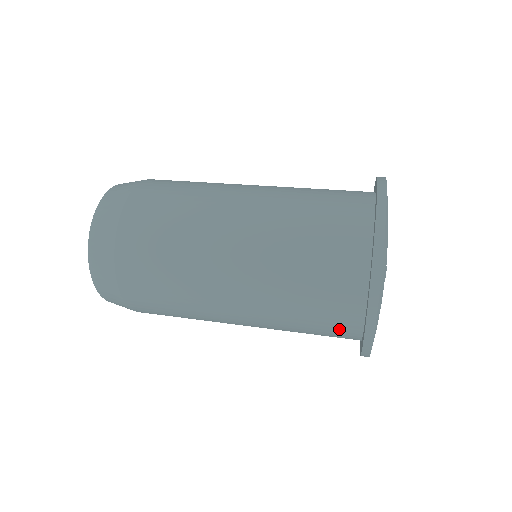
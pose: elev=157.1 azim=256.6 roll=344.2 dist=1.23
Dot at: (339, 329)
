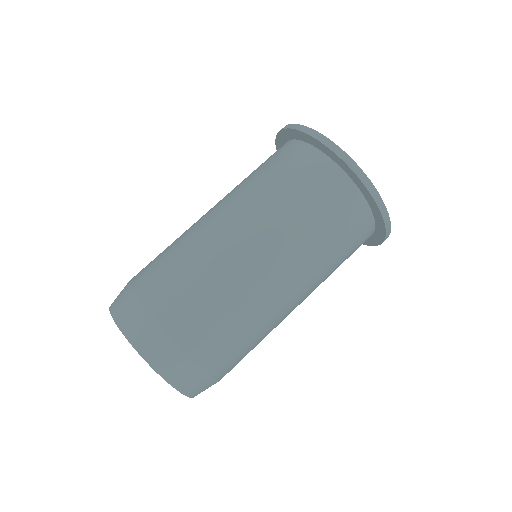
Dot at: occluded
